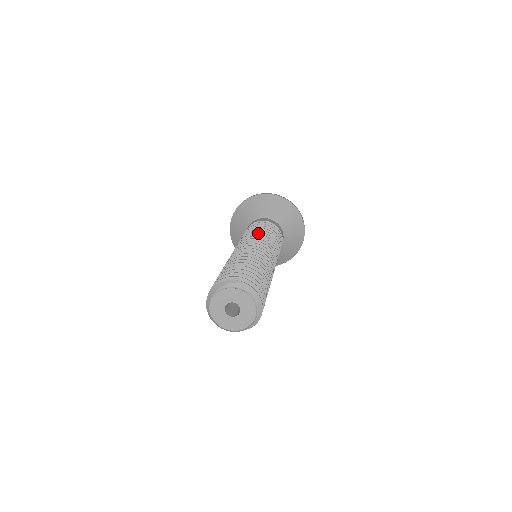
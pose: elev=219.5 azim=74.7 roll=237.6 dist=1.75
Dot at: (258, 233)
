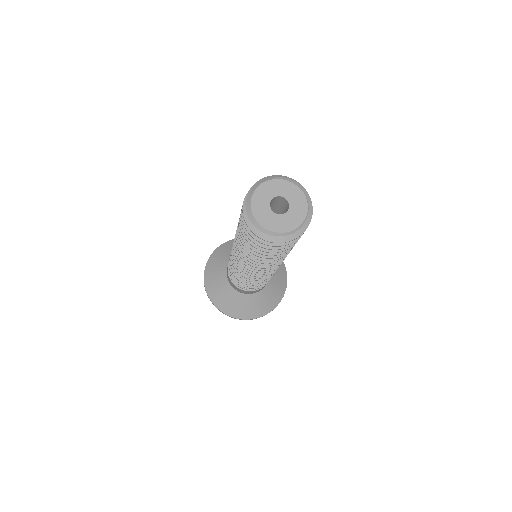
Dot at: occluded
